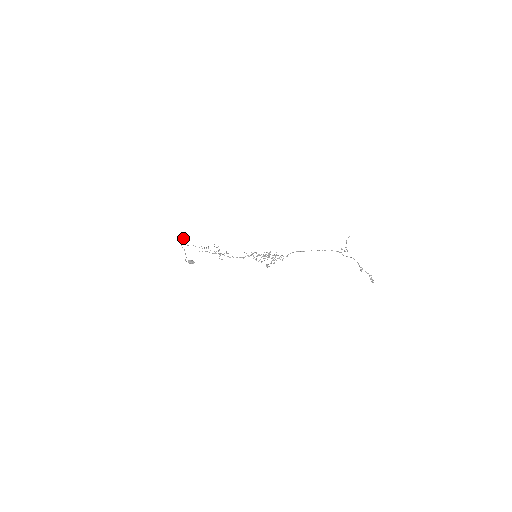
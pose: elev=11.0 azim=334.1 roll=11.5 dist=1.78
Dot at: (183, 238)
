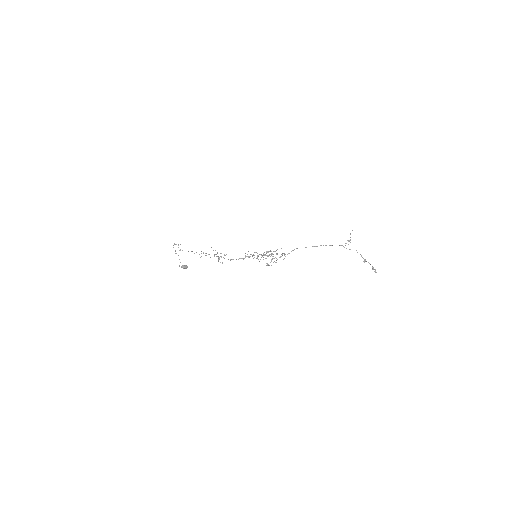
Dot at: occluded
